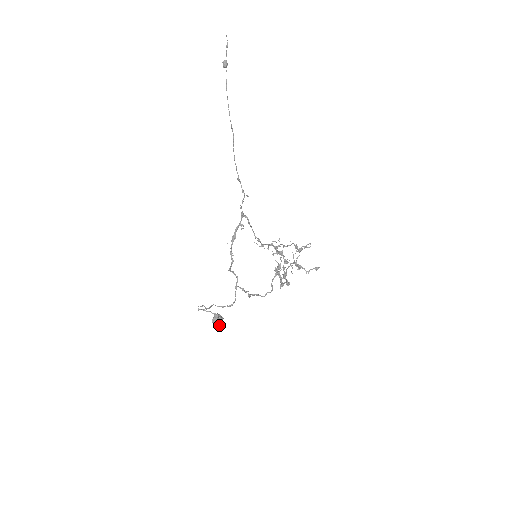
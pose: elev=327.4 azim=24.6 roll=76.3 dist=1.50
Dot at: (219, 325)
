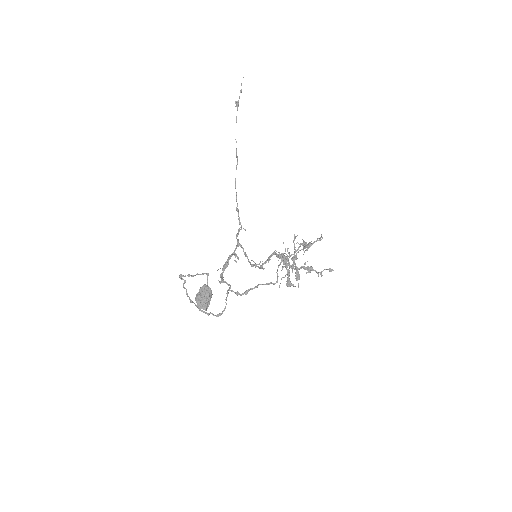
Dot at: (206, 299)
